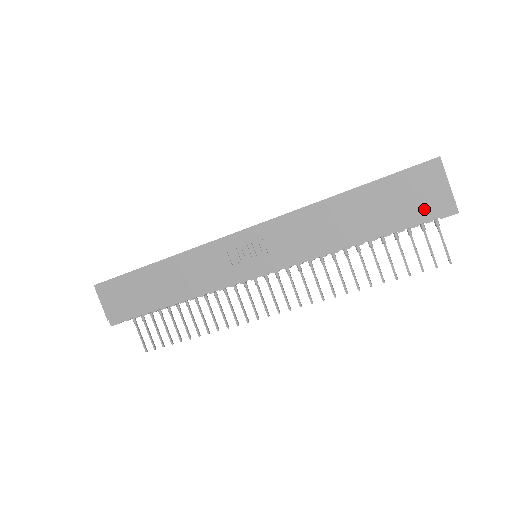
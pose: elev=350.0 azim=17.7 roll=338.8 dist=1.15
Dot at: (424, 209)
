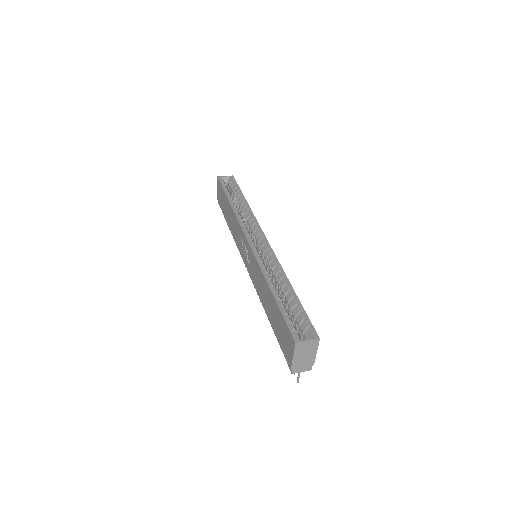
Dot at: (284, 349)
